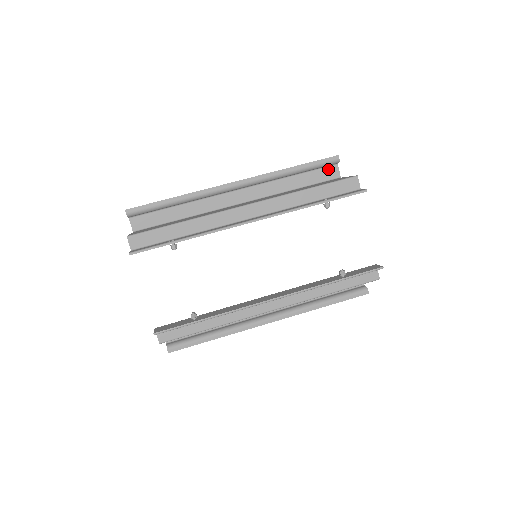
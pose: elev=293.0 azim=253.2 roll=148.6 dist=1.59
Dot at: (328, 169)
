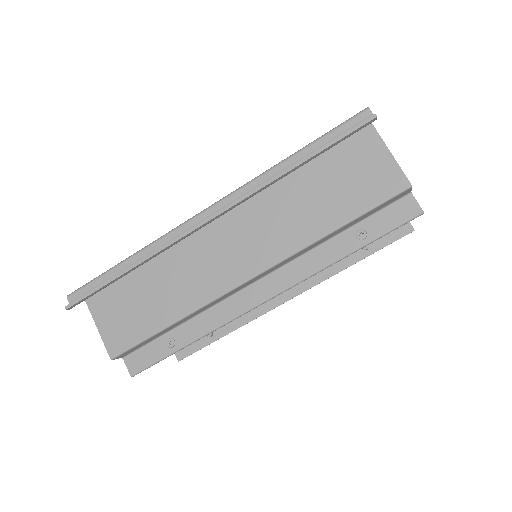
Dot at: occluded
